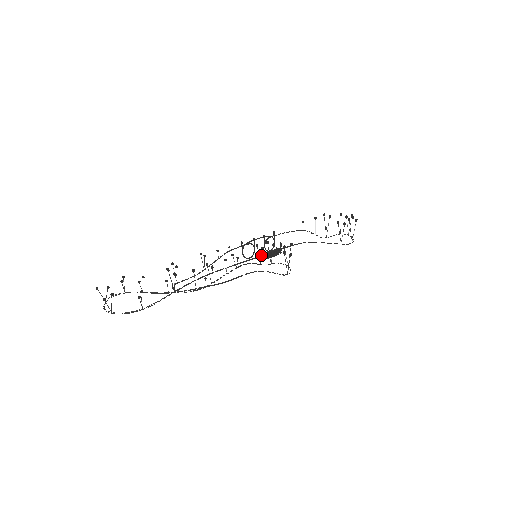
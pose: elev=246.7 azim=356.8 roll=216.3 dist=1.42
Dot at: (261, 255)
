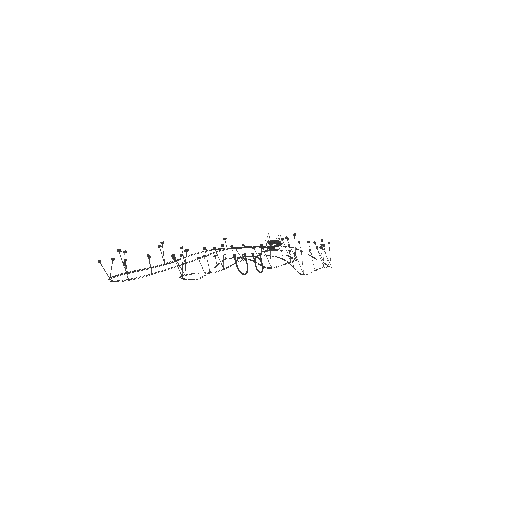
Dot at: (263, 247)
